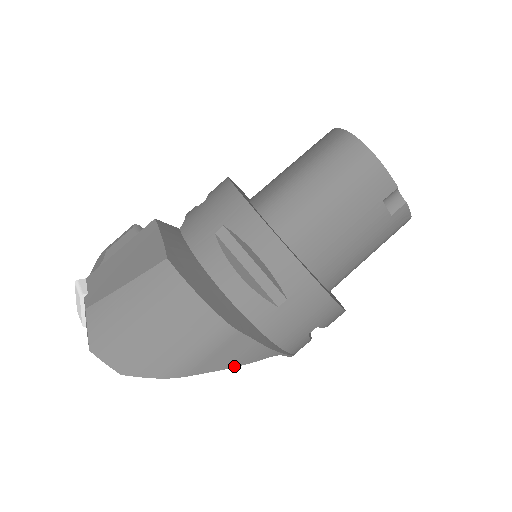
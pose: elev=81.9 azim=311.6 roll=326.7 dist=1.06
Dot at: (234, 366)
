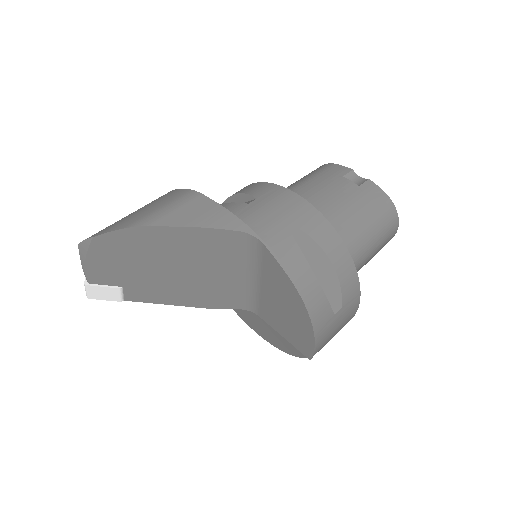
Dot at: (200, 226)
